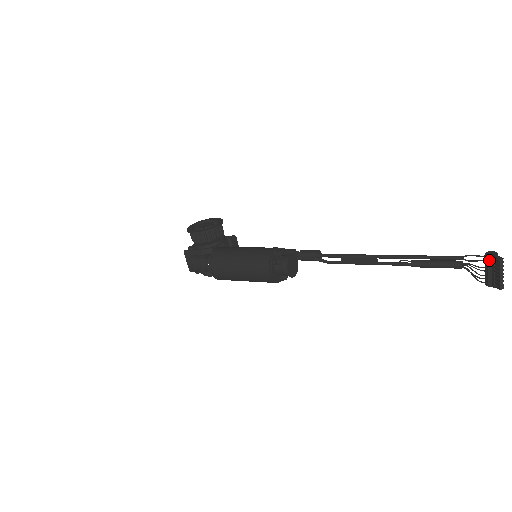
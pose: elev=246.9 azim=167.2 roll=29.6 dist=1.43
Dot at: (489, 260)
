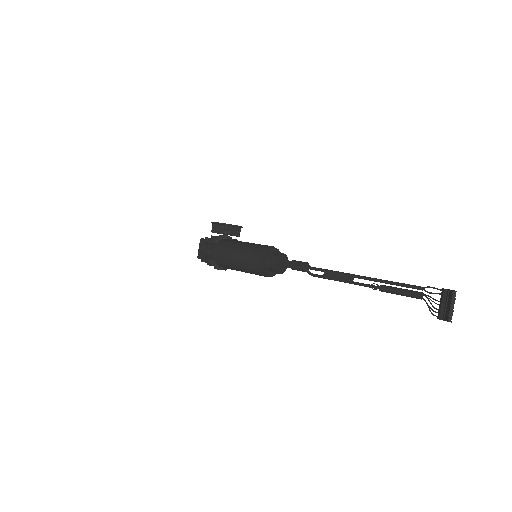
Dot at: (445, 292)
